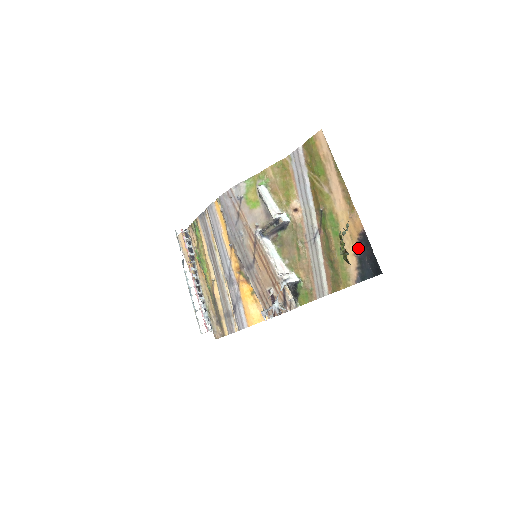
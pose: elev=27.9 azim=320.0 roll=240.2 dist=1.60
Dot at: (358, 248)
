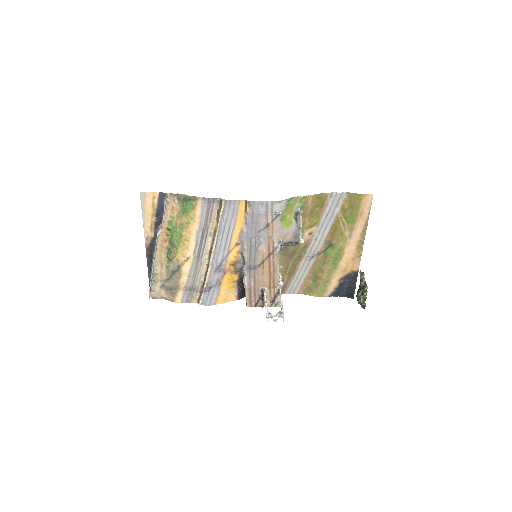
Dot at: (344, 278)
